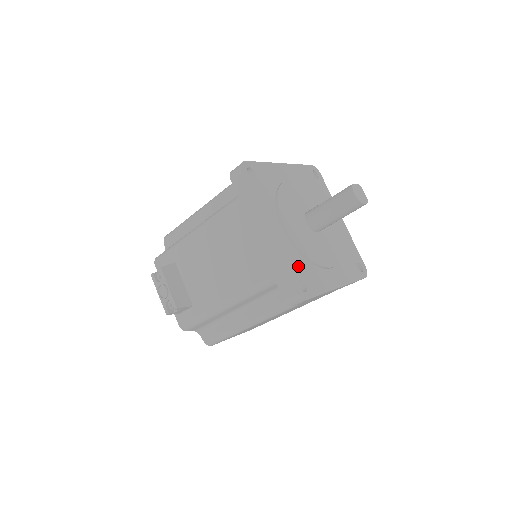
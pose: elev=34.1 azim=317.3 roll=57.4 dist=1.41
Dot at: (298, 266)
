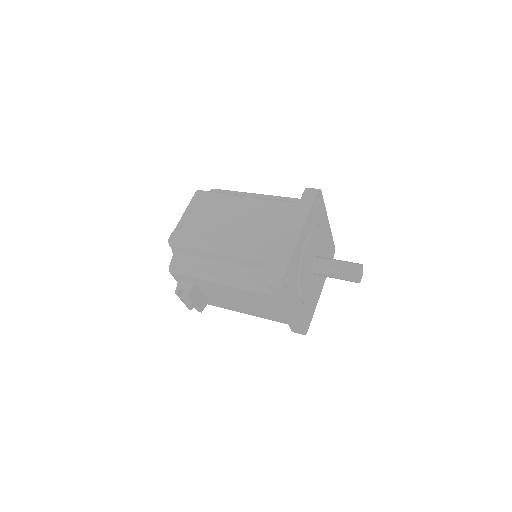
Dot at: (305, 315)
